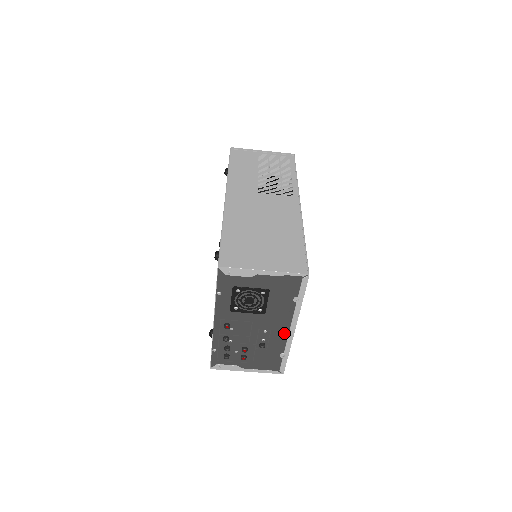
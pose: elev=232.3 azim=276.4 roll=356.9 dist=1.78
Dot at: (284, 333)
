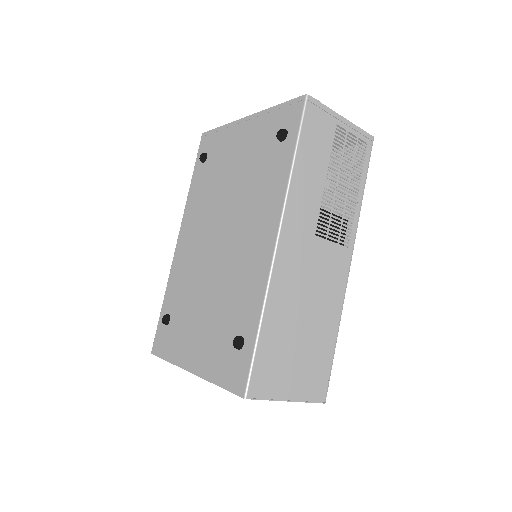
Dot at: occluded
